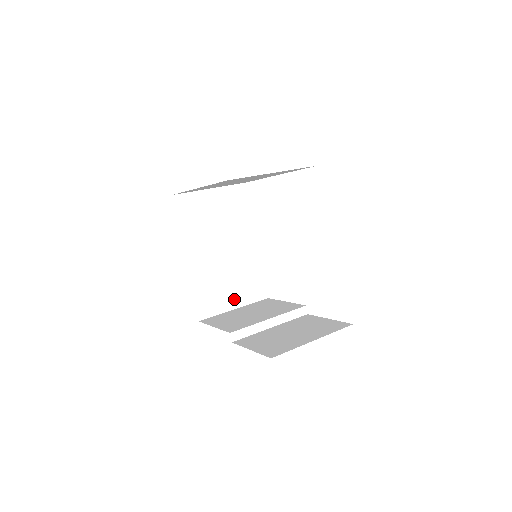
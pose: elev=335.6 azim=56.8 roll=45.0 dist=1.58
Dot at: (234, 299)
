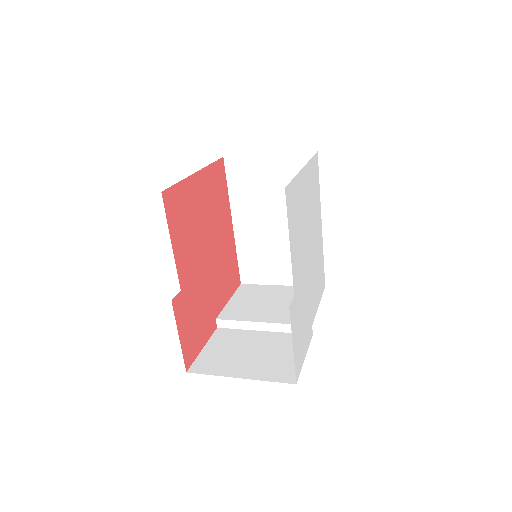
Dot at: (282, 276)
